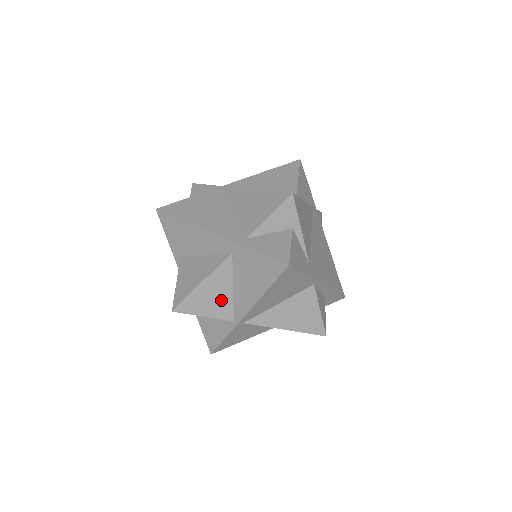
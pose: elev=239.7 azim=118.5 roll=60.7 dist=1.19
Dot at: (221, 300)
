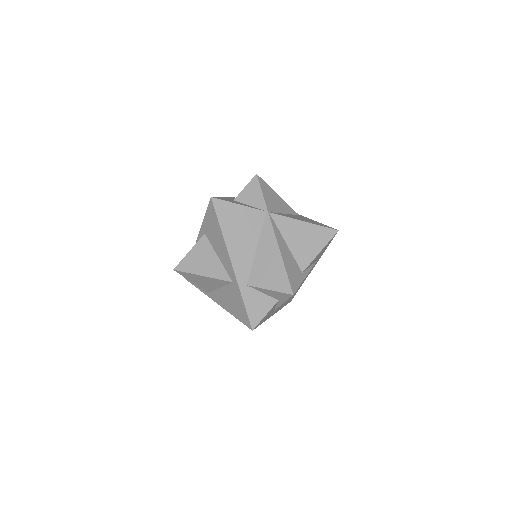
Dot at: (208, 285)
